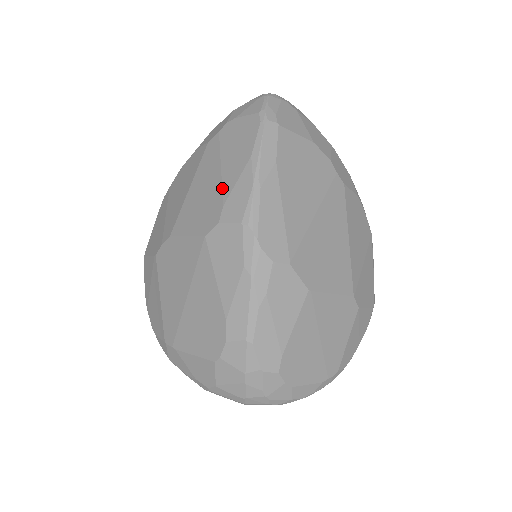
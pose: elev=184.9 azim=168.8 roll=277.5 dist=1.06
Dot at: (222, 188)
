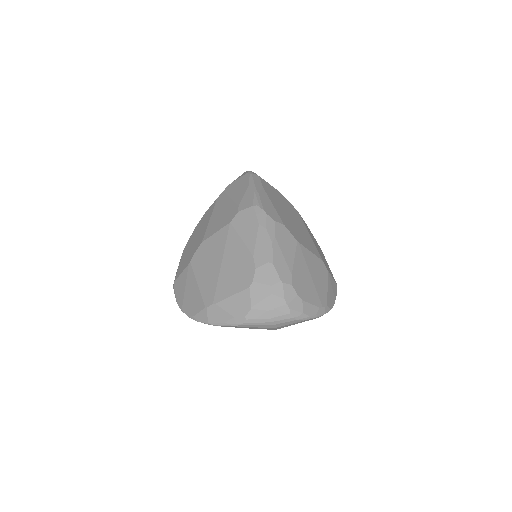
Dot at: (235, 202)
